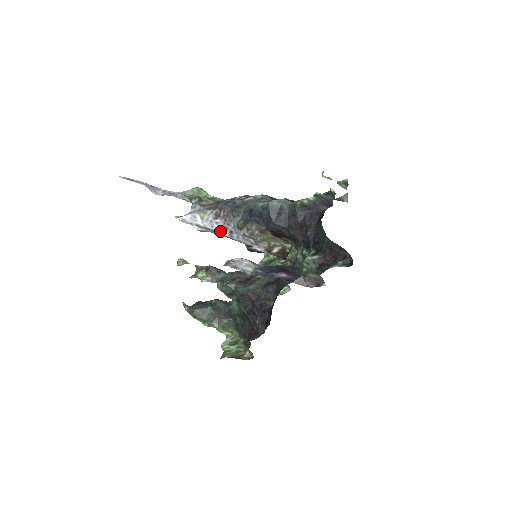
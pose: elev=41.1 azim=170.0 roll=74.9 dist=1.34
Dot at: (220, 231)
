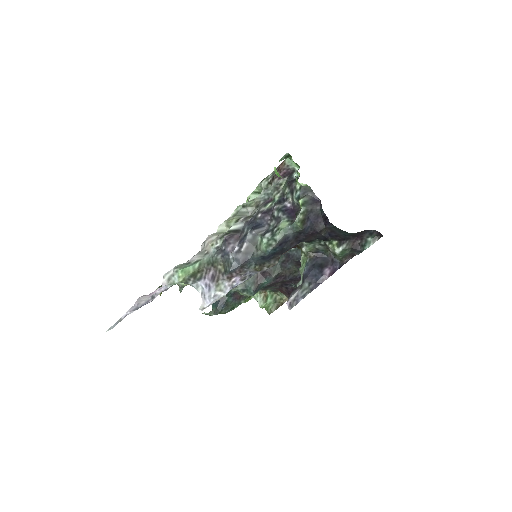
Dot at: (241, 283)
